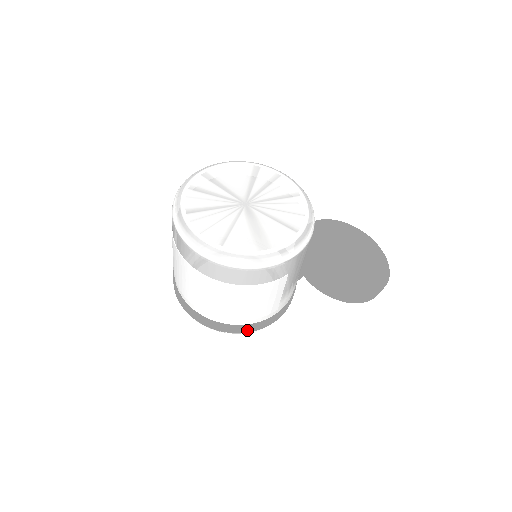
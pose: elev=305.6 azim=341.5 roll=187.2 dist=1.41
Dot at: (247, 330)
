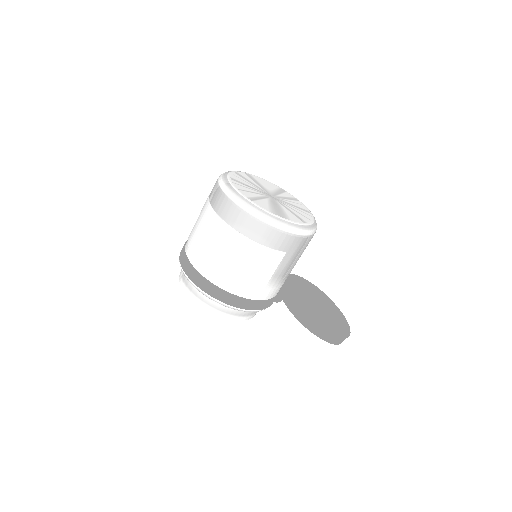
Dot at: (229, 301)
